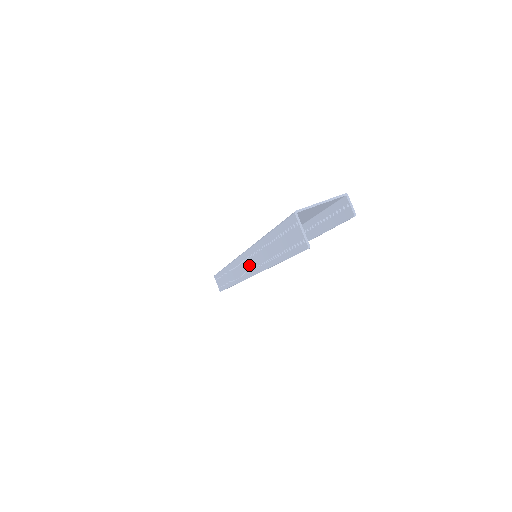
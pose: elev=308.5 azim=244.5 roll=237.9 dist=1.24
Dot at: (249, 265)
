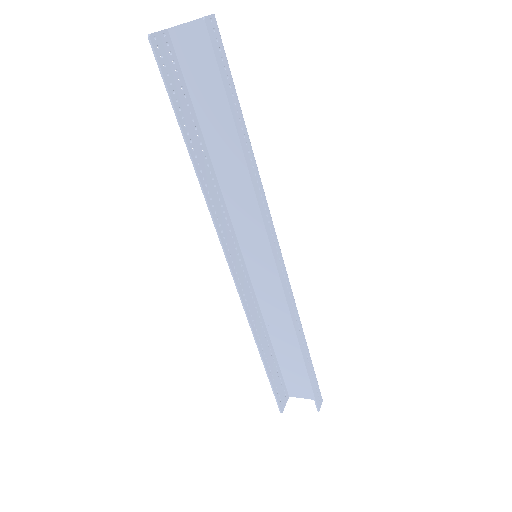
Dot at: (225, 232)
